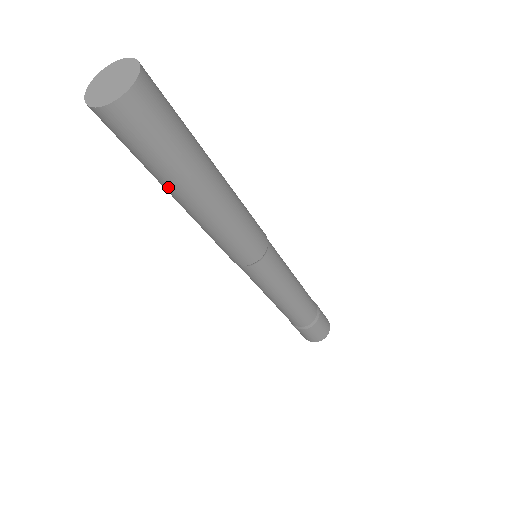
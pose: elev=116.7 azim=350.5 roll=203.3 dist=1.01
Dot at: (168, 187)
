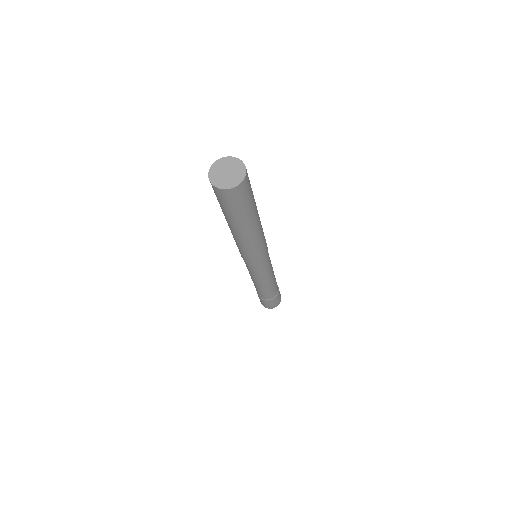
Dot at: (248, 222)
